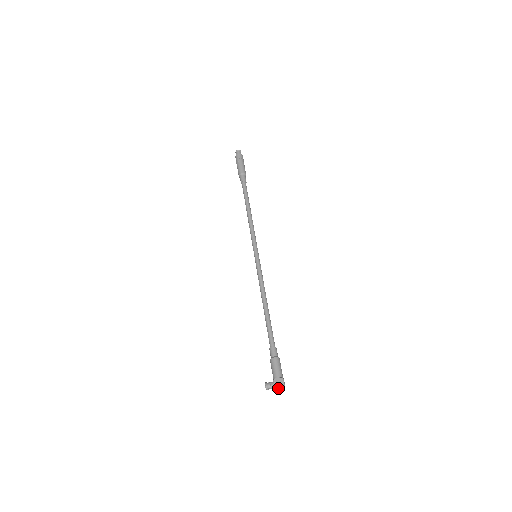
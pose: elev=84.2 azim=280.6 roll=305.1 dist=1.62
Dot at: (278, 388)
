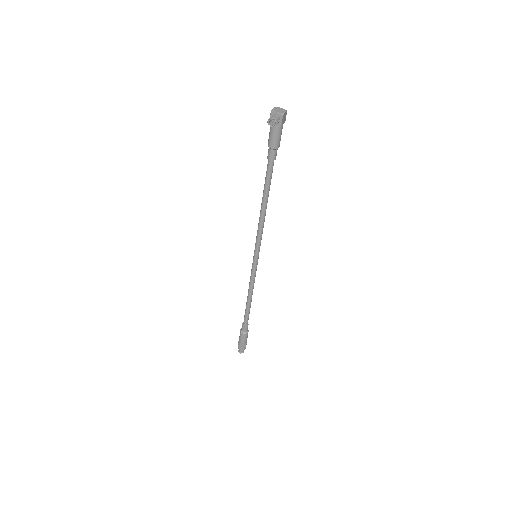
Dot at: (273, 110)
